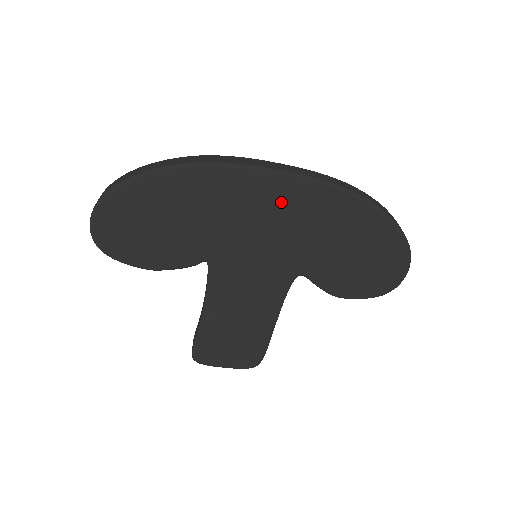
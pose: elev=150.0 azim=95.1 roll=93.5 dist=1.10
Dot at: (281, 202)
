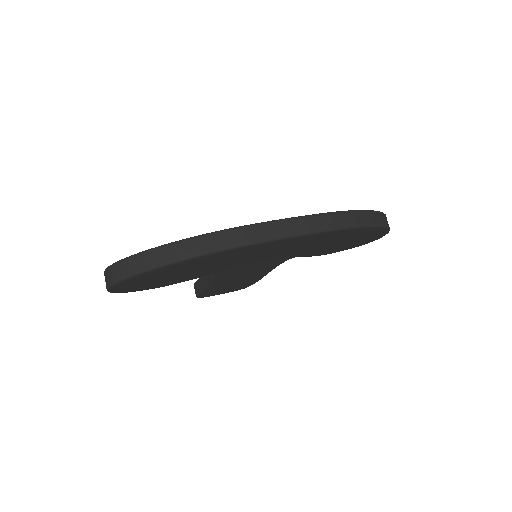
Dot at: (287, 245)
